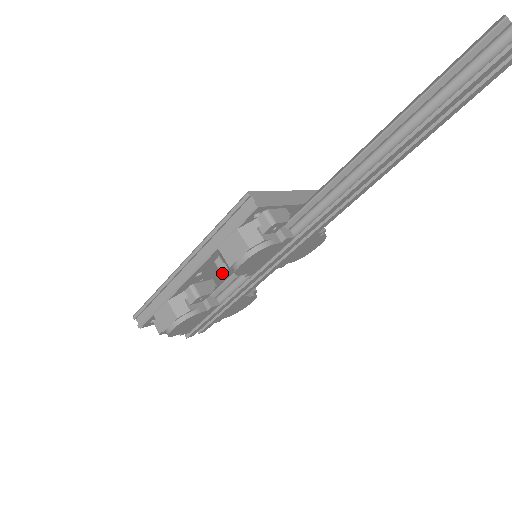
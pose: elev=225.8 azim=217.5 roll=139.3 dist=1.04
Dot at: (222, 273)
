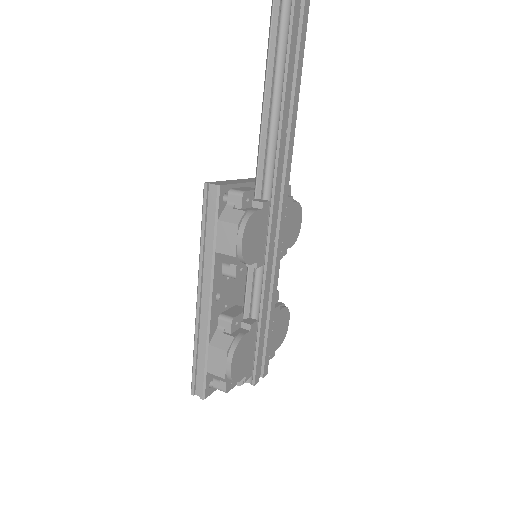
Dot at: (235, 276)
